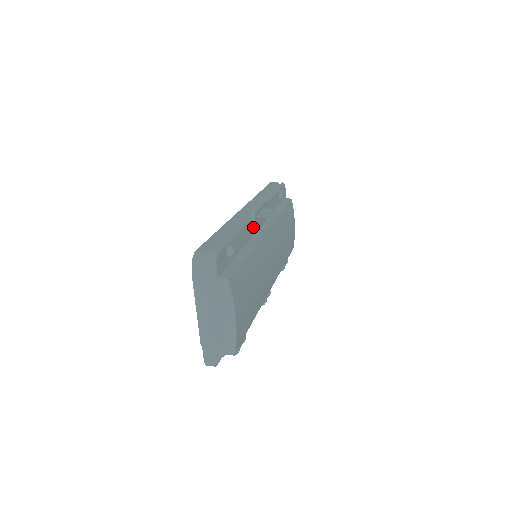
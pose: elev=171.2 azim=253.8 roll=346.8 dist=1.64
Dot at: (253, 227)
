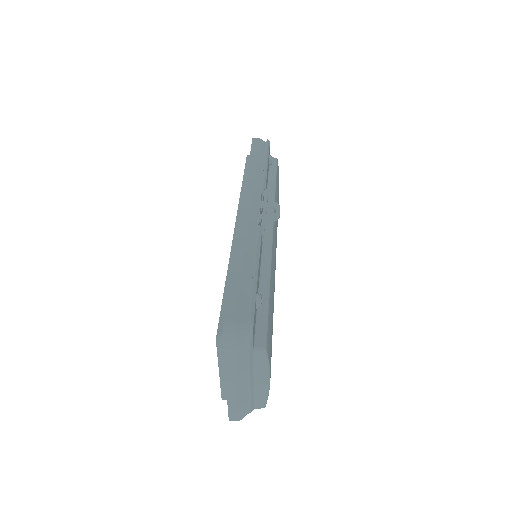
Dot at: (262, 237)
